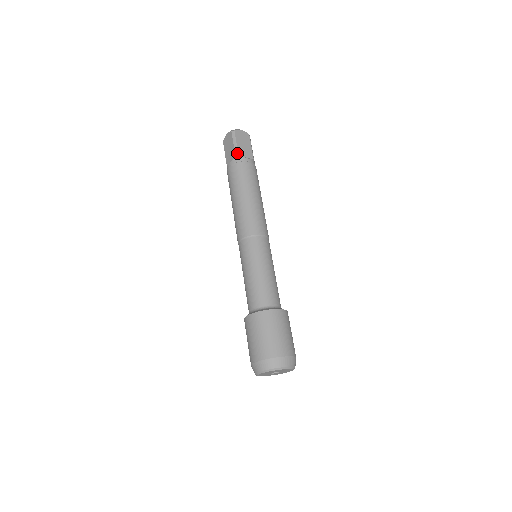
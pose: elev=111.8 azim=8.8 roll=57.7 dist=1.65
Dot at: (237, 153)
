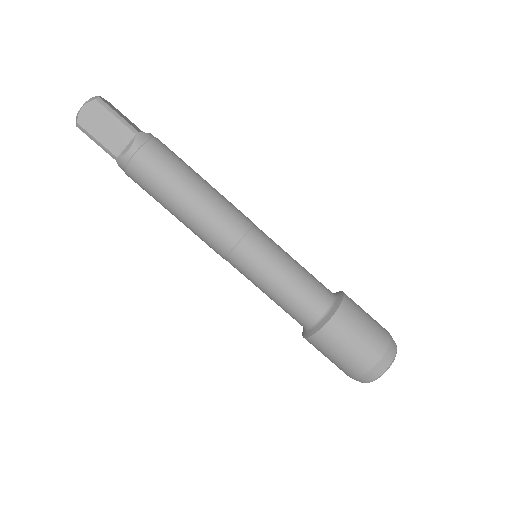
Dot at: (112, 155)
